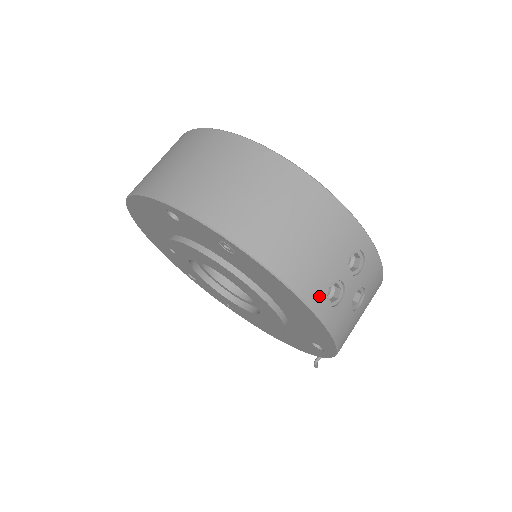
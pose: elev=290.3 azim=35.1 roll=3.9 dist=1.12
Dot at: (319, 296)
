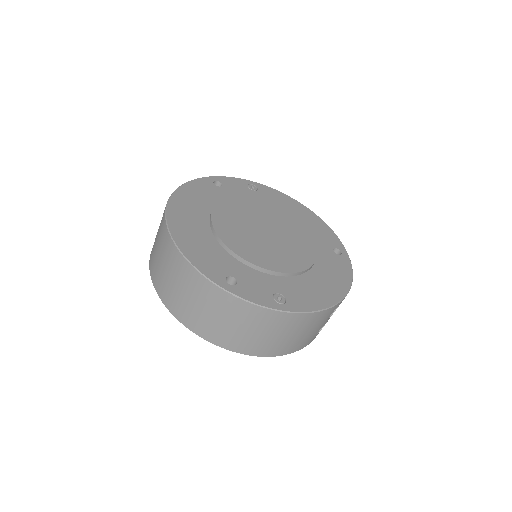
Dot at: (312, 339)
